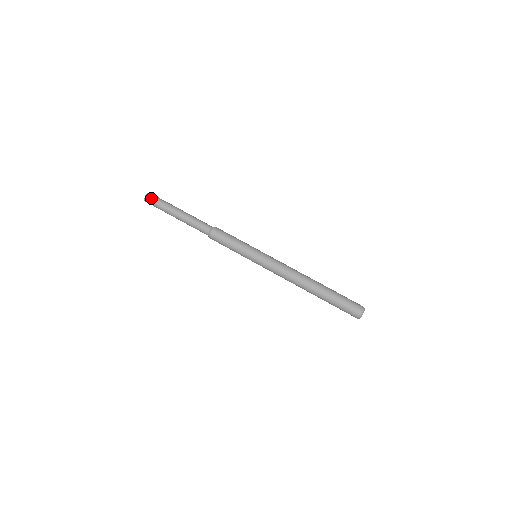
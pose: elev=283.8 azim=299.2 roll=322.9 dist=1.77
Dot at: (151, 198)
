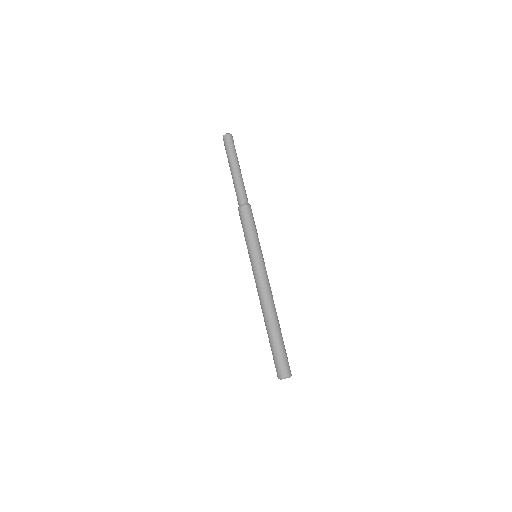
Dot at: (232, 139)
